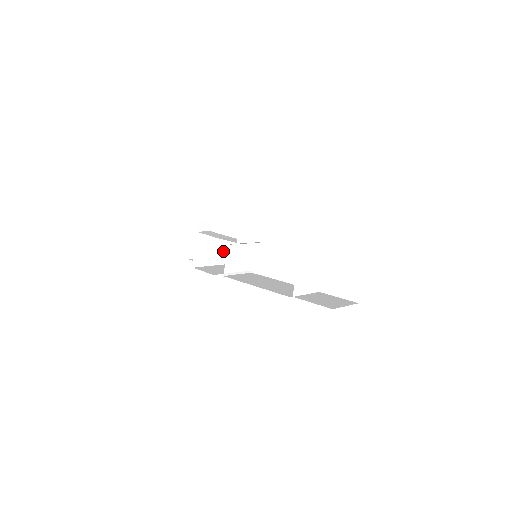
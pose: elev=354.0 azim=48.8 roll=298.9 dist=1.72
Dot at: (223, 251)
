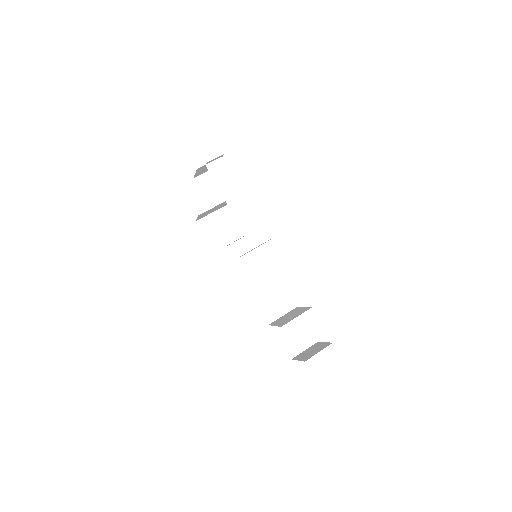
Dot at: occluded
